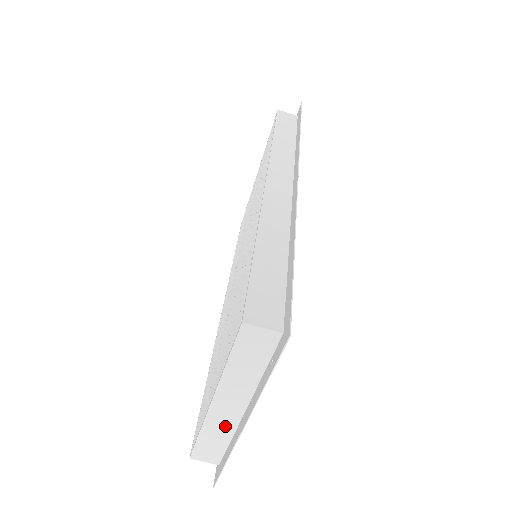
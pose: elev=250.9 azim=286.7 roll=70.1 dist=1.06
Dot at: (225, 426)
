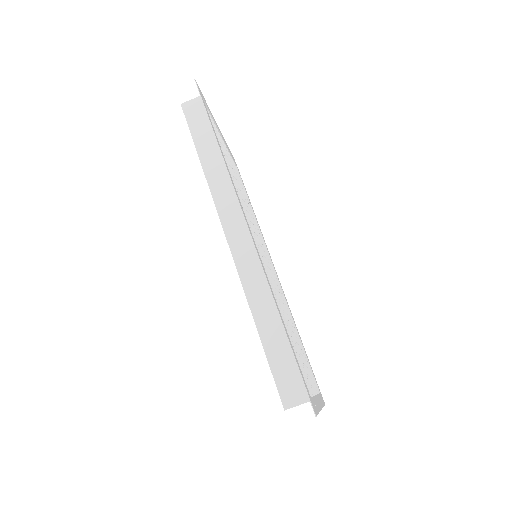
Dot at: occluded
